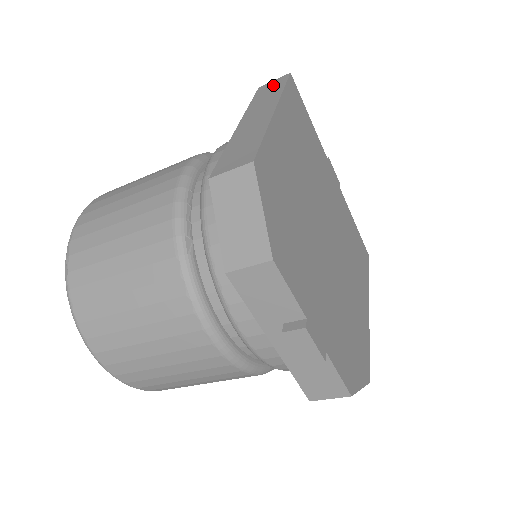
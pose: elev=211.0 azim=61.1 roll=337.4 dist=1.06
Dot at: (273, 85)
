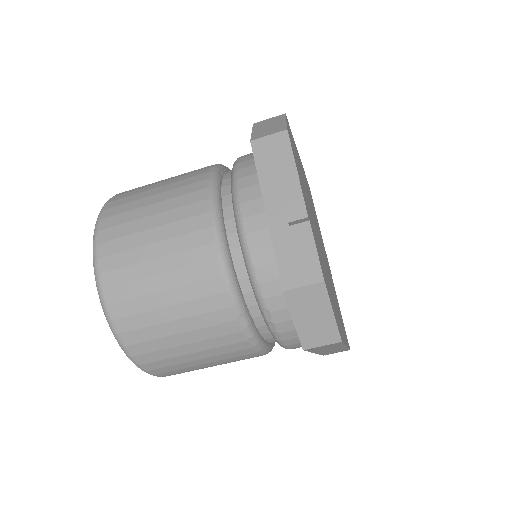
Dot at: occluded
